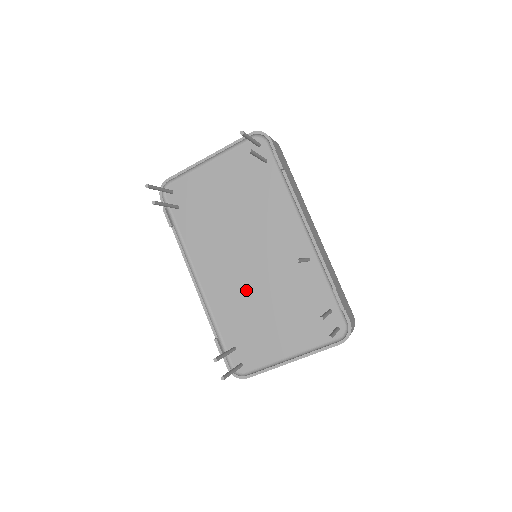
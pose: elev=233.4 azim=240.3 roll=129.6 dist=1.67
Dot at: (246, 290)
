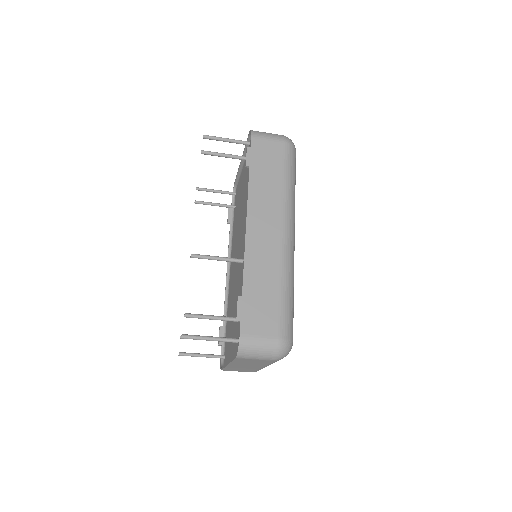
Dot at: (234, 286)
